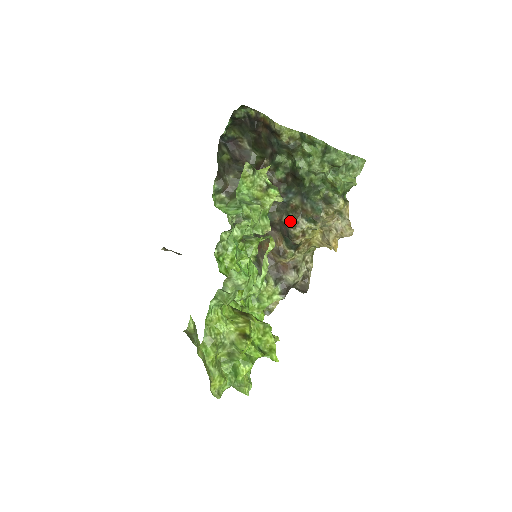
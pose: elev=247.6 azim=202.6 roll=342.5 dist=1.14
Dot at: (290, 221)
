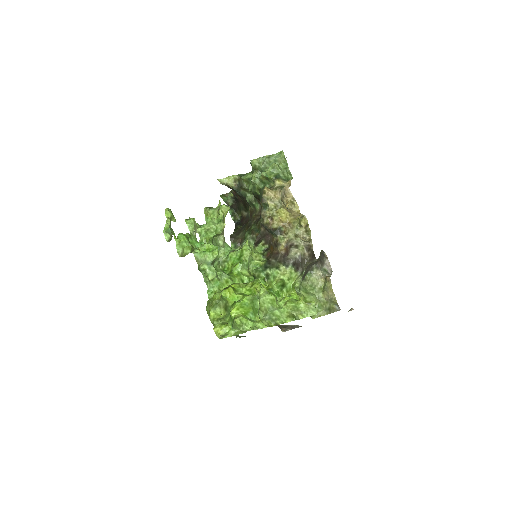
Dot at: (260, 219)
